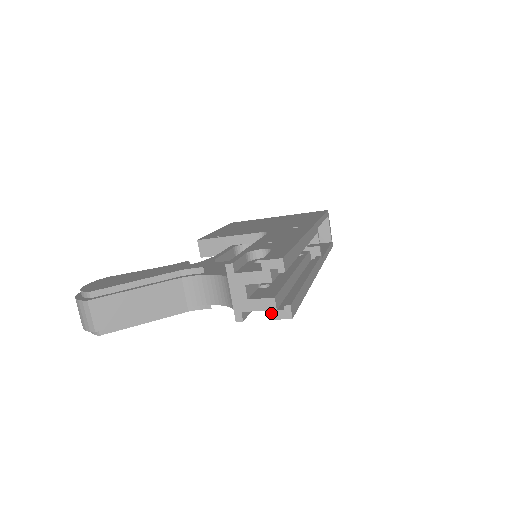
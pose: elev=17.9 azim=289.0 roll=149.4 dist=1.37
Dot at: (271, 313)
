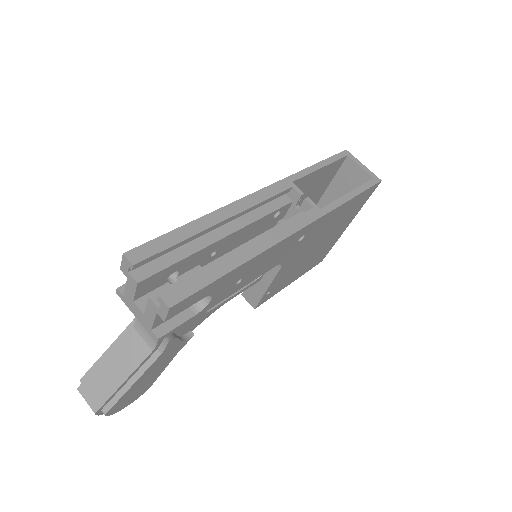
Dot at: (159, 315)
